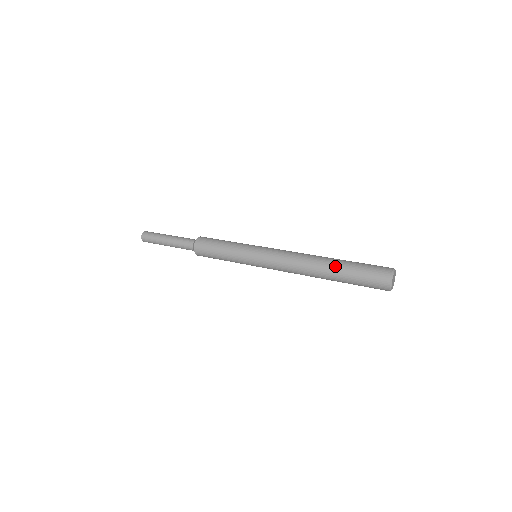
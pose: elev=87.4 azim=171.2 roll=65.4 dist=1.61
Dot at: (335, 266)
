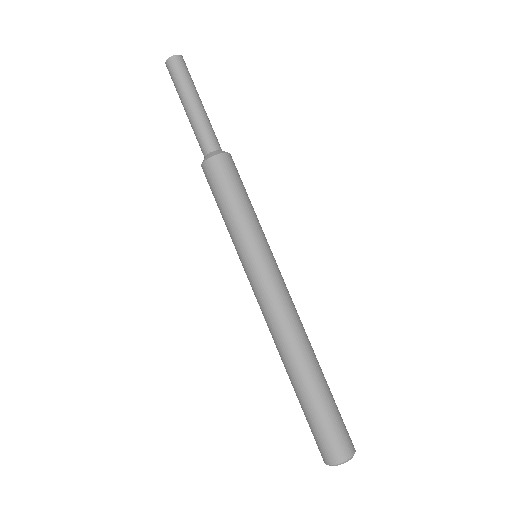
Dot at: (315, 380)
